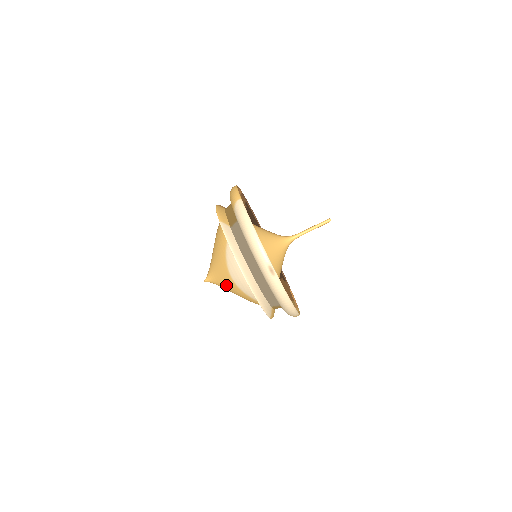
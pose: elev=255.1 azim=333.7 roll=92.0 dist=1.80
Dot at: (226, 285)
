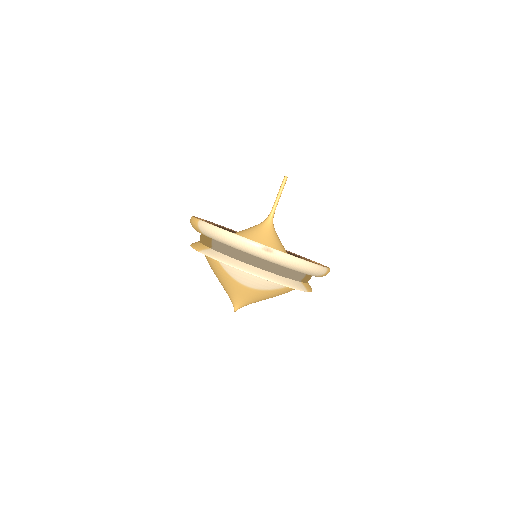
Dot at: (251, 298)
